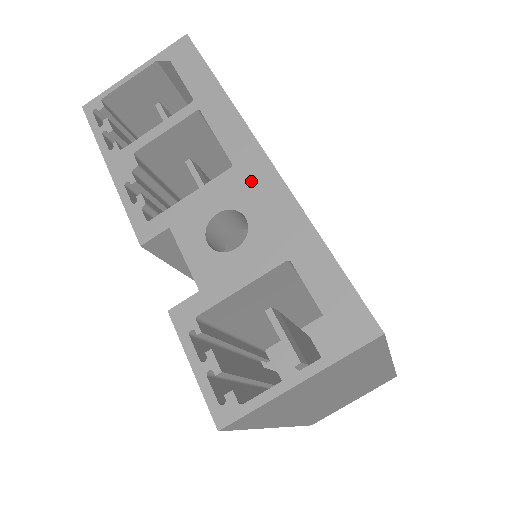
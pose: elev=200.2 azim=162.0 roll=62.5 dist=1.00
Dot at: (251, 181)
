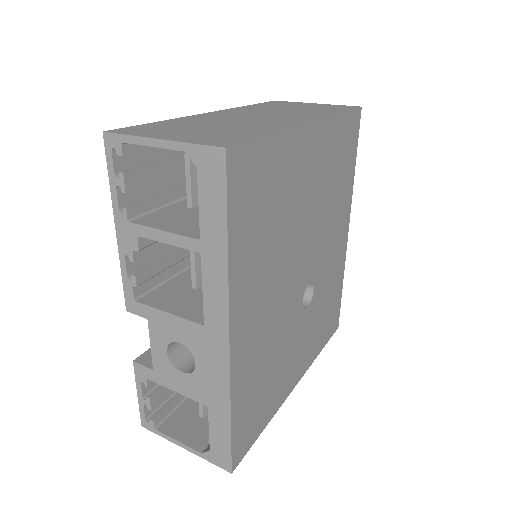
Dot at: (210, 348)
